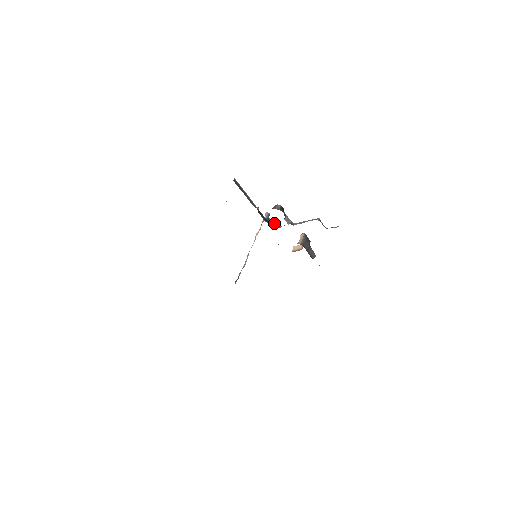
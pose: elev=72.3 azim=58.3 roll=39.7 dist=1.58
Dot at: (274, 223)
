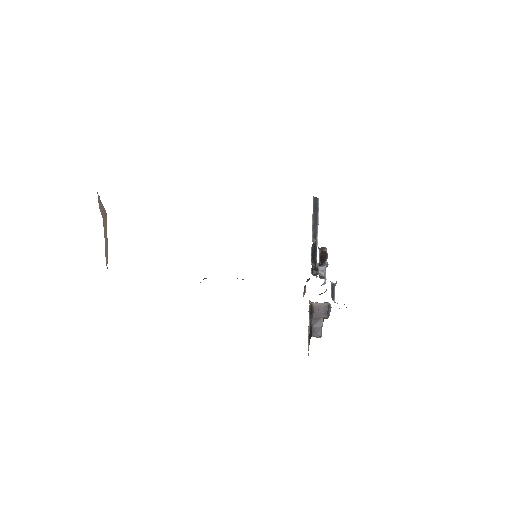
Dot at: occluded
